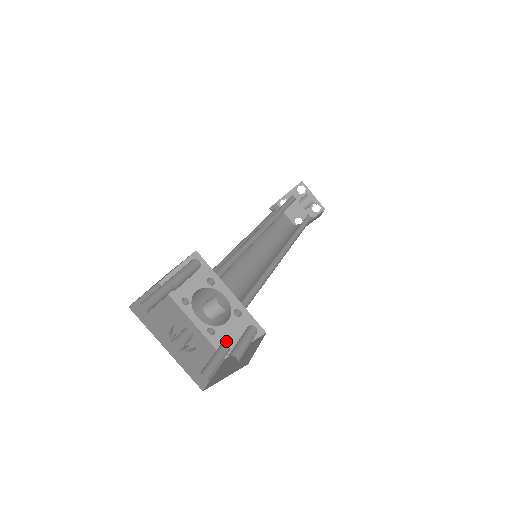
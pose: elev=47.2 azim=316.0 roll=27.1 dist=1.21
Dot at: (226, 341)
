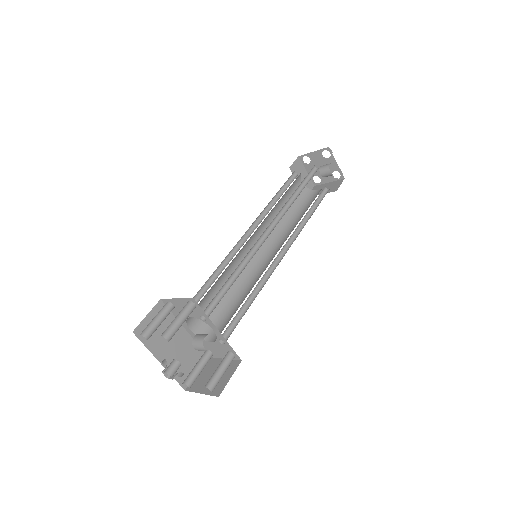
Dot at: (211, 350)
